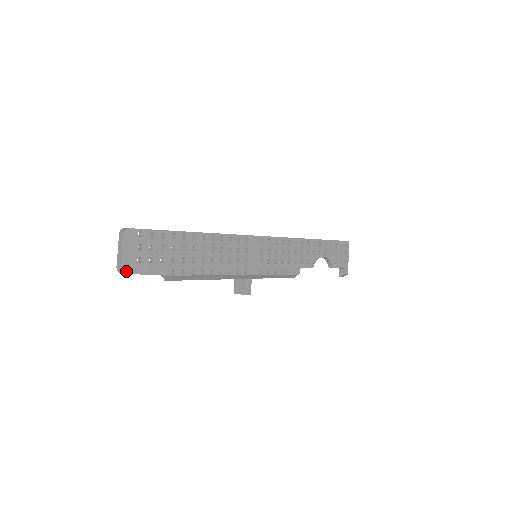
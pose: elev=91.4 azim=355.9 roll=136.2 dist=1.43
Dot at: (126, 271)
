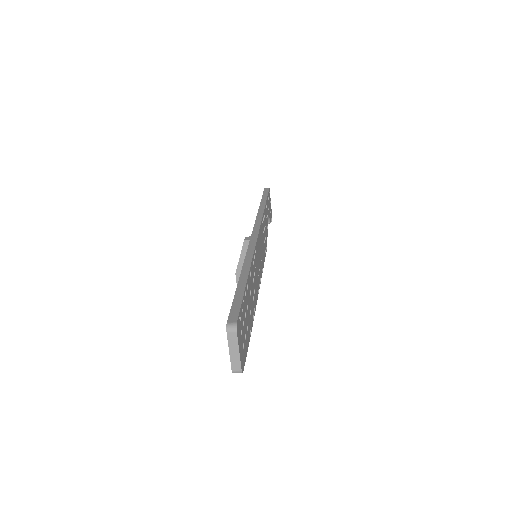
Dot at: (243, 368)
